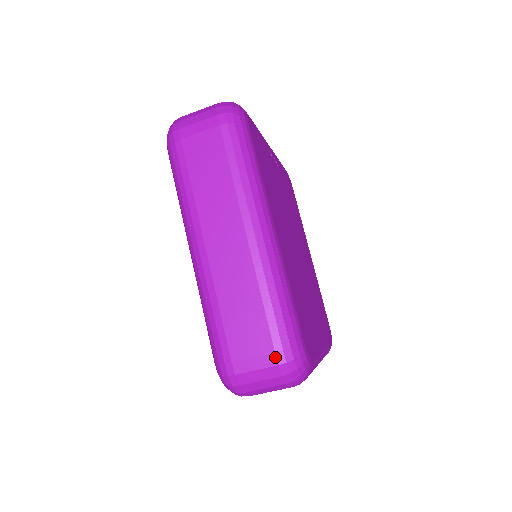
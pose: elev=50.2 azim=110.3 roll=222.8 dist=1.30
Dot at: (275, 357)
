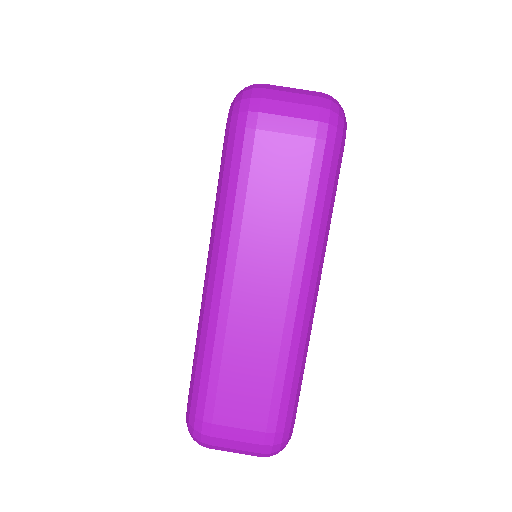
Dot at: occluded
